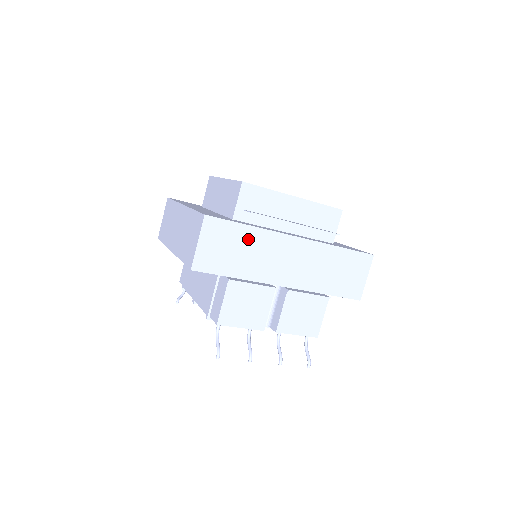
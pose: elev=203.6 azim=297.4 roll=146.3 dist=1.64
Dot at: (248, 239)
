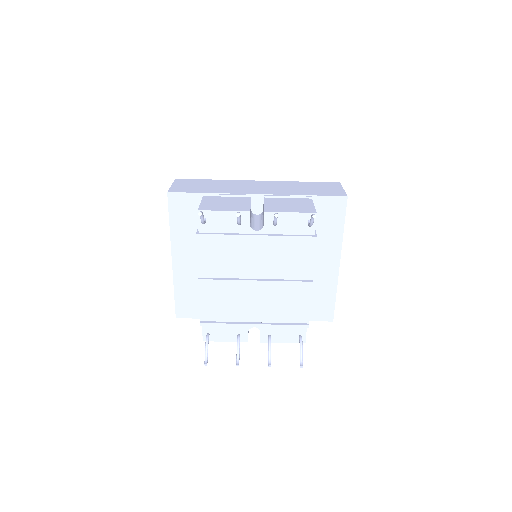
Dot at: (214, 183)
